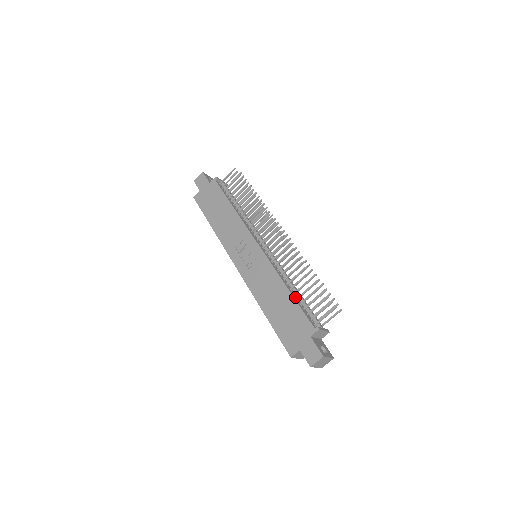
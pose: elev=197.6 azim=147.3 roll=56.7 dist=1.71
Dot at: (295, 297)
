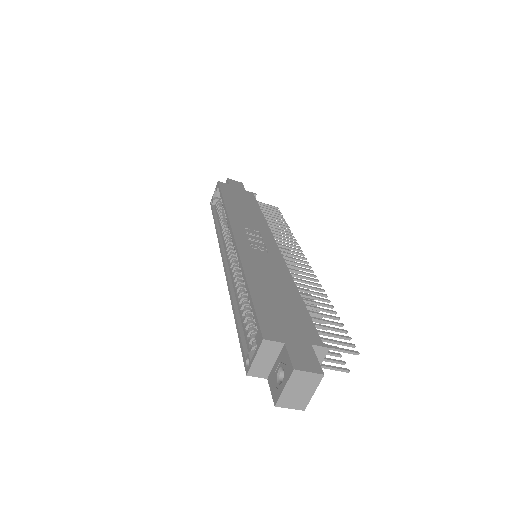
Dot at: occluded
